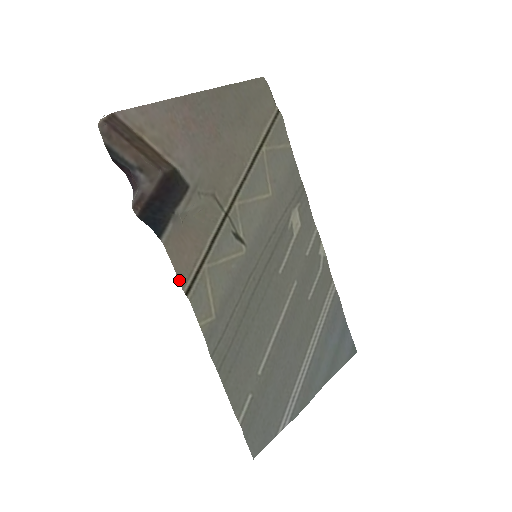
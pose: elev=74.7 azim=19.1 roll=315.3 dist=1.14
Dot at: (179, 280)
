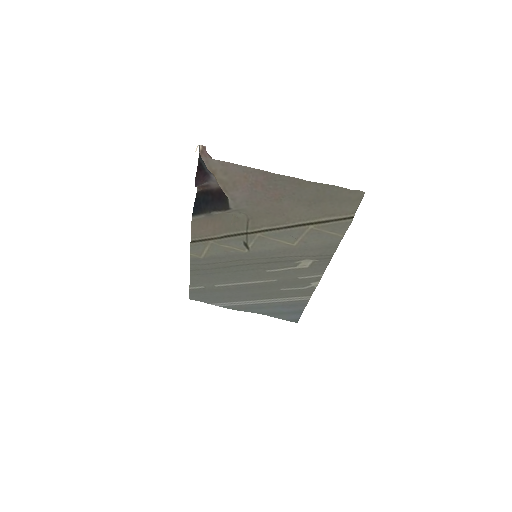
Dot at: (192, 235)
